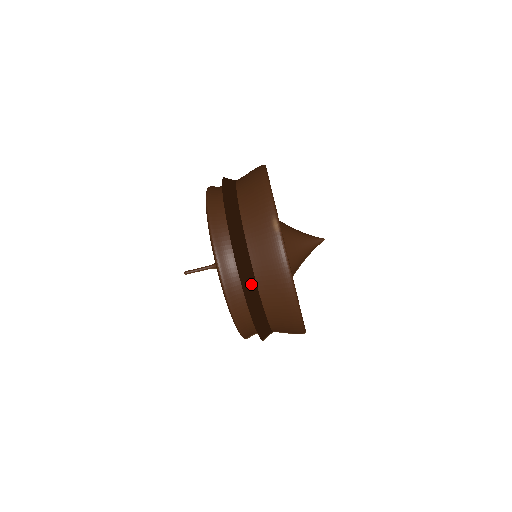
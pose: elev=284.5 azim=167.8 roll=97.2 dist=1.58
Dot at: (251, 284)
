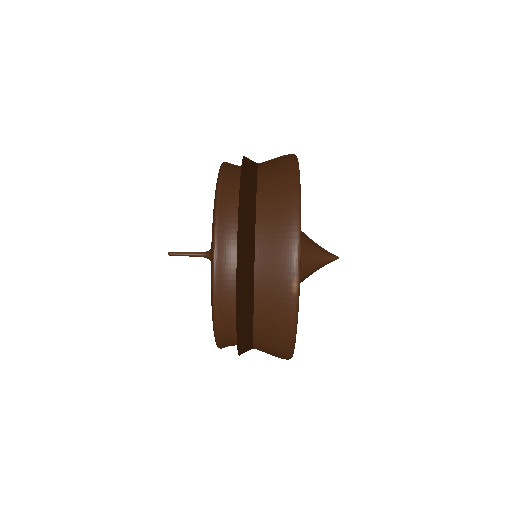
Dot at: (247, 330)
